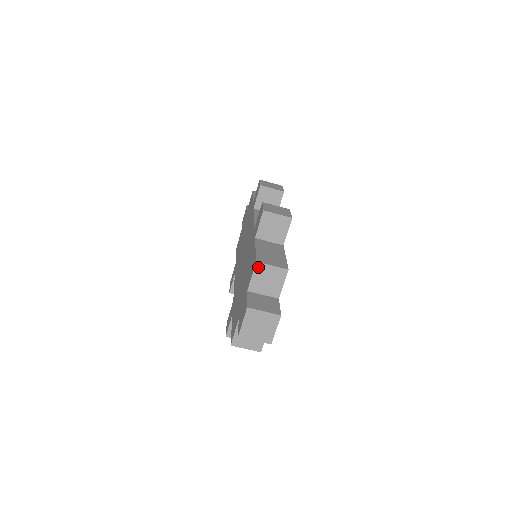
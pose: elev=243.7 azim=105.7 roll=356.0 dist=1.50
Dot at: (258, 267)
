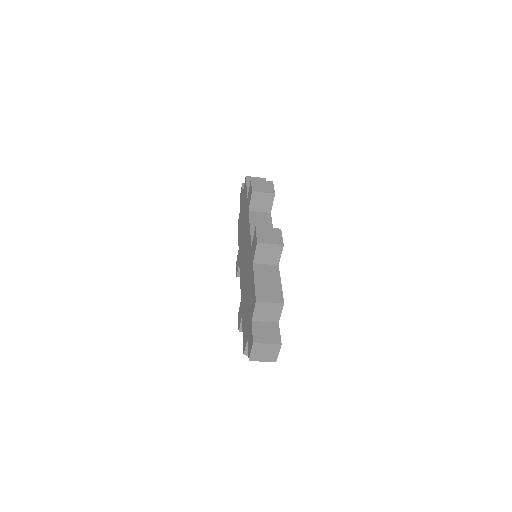
Dot at: (258, 305)
